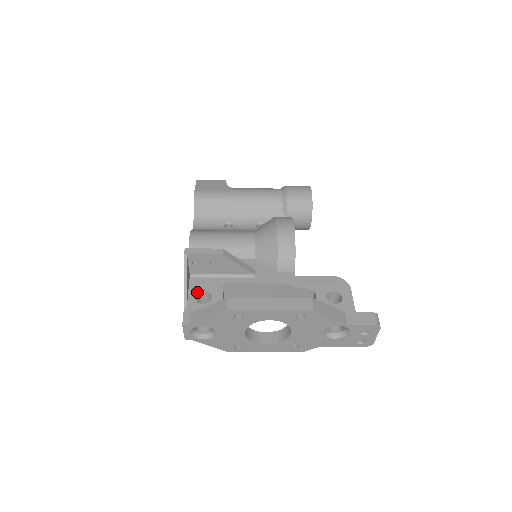
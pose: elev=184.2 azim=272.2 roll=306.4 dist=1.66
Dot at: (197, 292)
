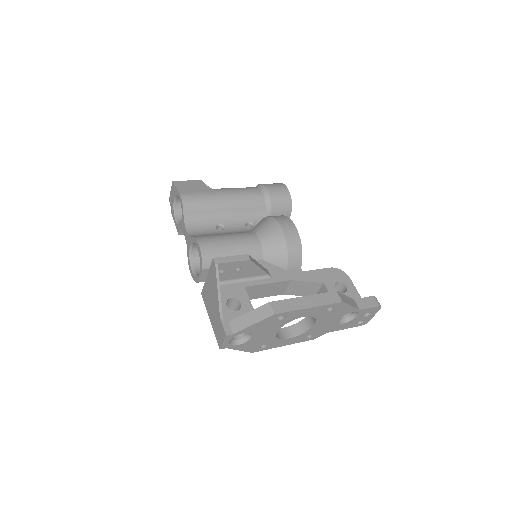
Dot at: (225, 300)
